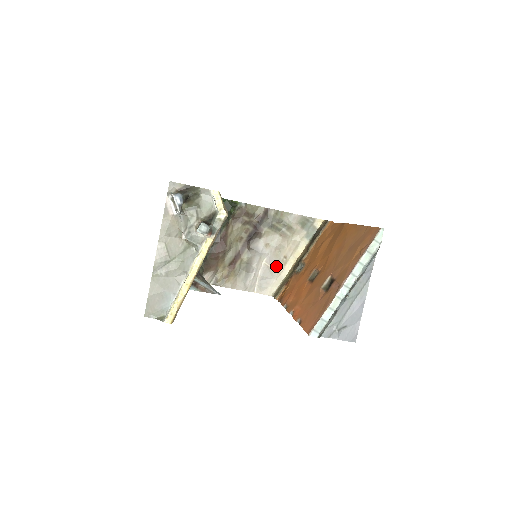
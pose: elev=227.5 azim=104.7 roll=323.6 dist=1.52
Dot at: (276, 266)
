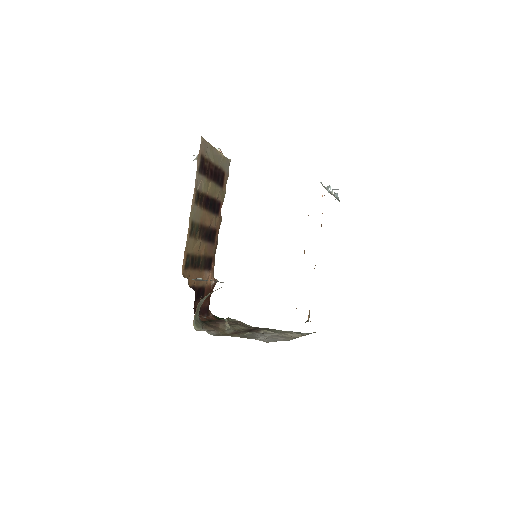
Dot at: (283, 338)
